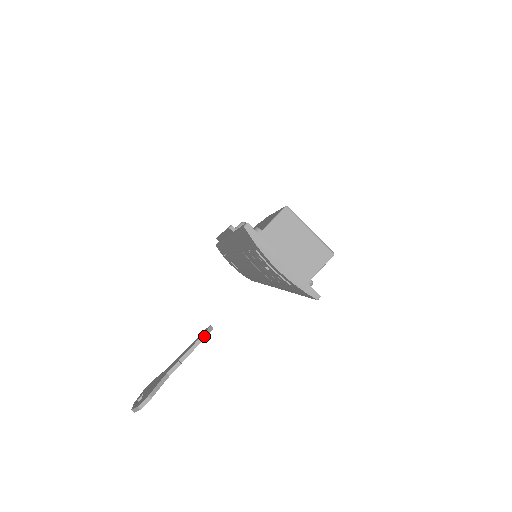
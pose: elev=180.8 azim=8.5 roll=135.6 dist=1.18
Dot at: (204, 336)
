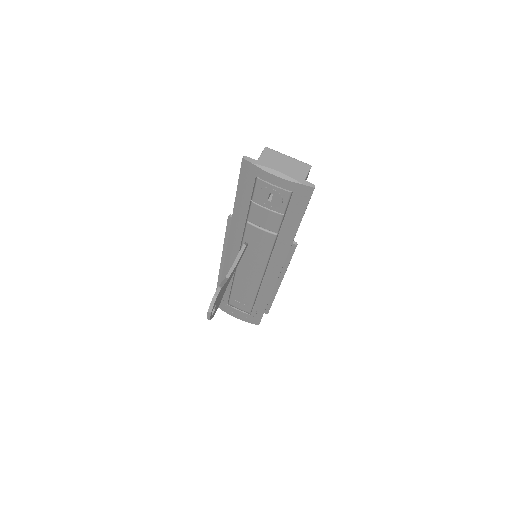
Dot at: (243, 247)
